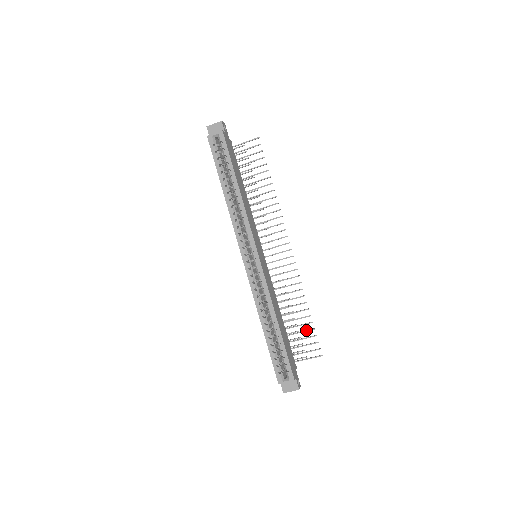
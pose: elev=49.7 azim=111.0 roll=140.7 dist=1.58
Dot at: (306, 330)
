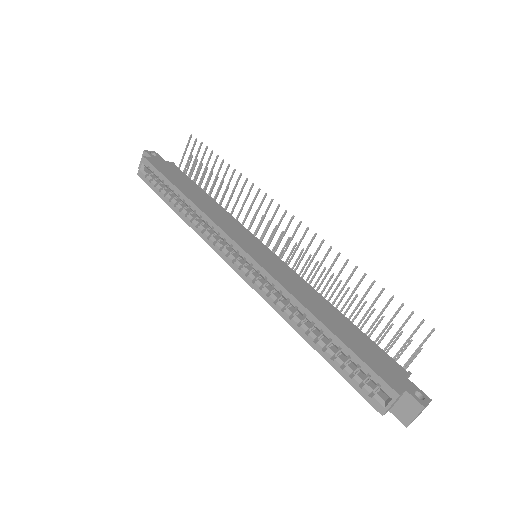
Dot at: occluded
